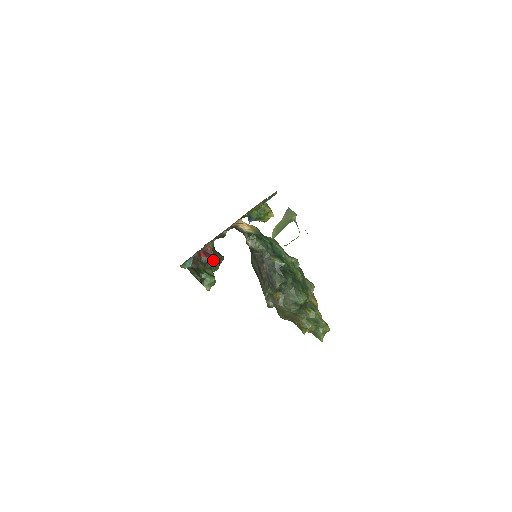
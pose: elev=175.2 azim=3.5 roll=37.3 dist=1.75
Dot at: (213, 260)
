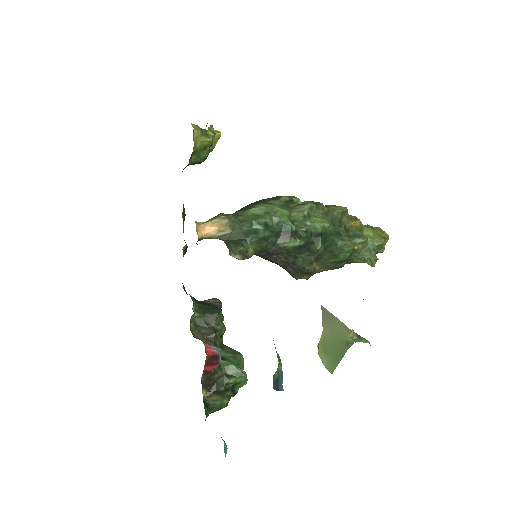
Dot at: (217, 337)
